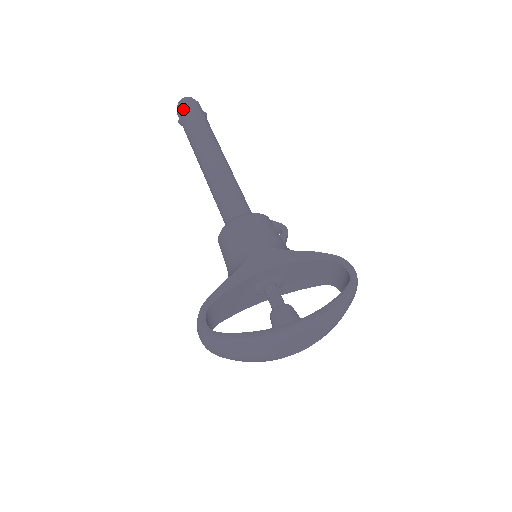
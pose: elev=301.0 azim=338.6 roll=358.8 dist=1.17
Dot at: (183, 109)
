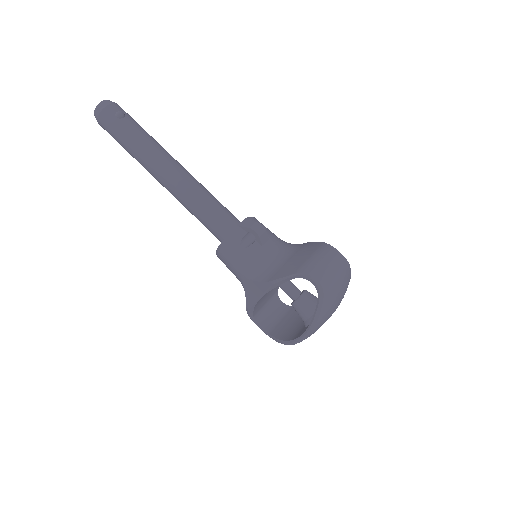
Dot at: occluded
